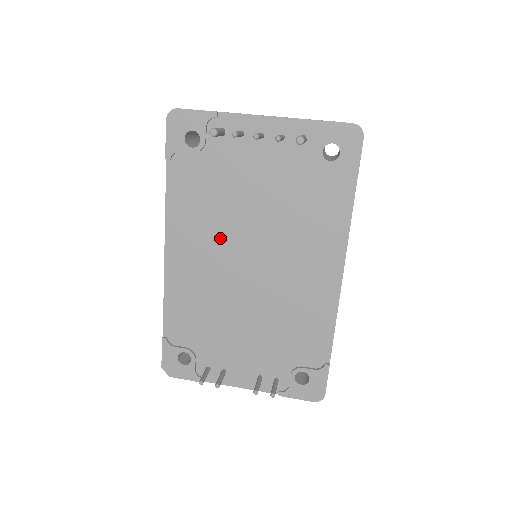
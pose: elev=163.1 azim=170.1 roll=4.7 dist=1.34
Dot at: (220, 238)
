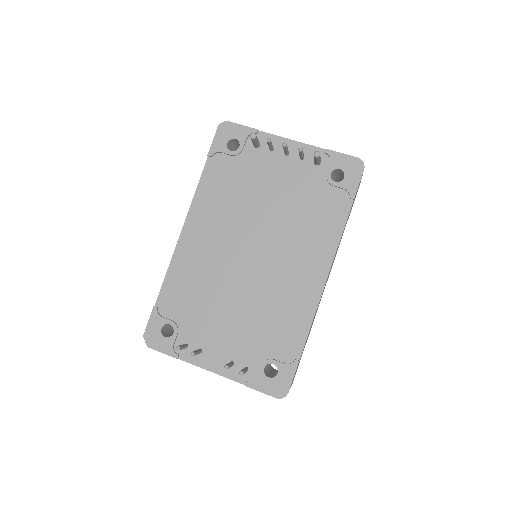
Dot at: (232, 226)
